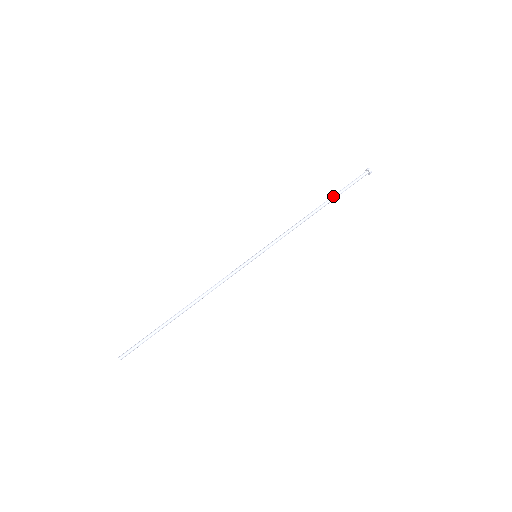
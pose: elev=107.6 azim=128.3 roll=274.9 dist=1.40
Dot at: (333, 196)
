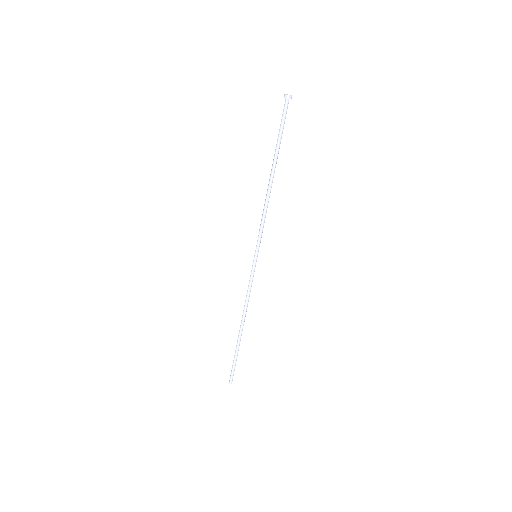
Dot at: (275, 154)
